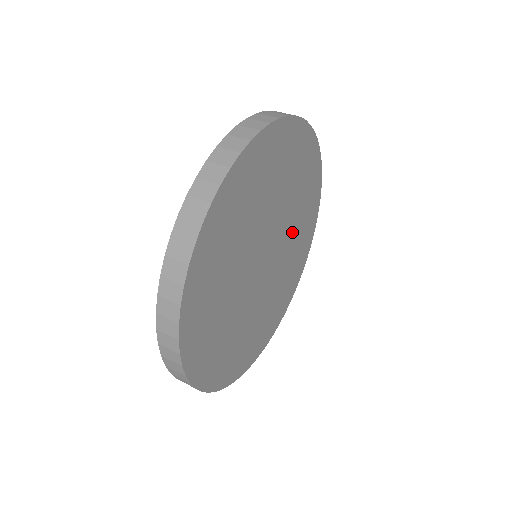
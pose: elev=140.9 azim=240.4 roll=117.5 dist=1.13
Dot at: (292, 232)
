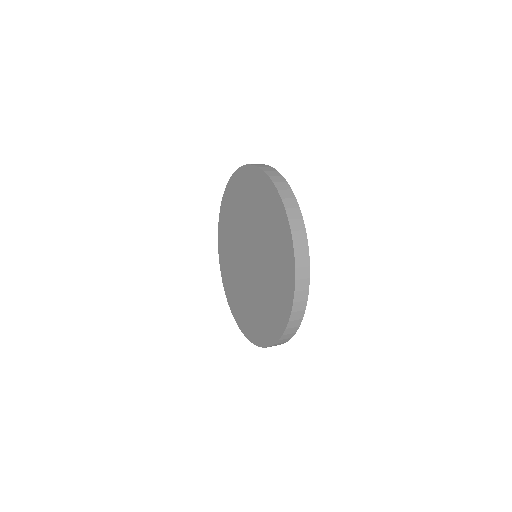
Dot at: occluded
